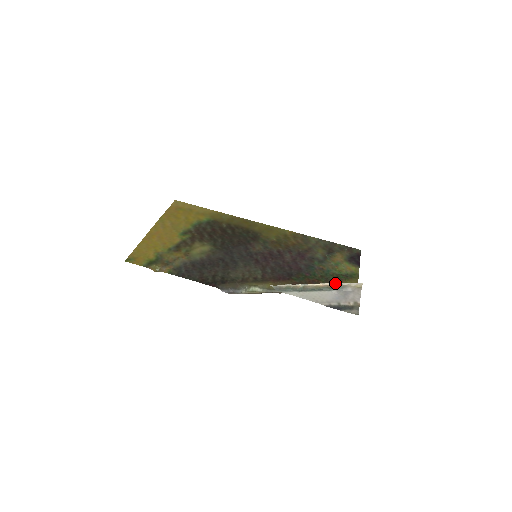
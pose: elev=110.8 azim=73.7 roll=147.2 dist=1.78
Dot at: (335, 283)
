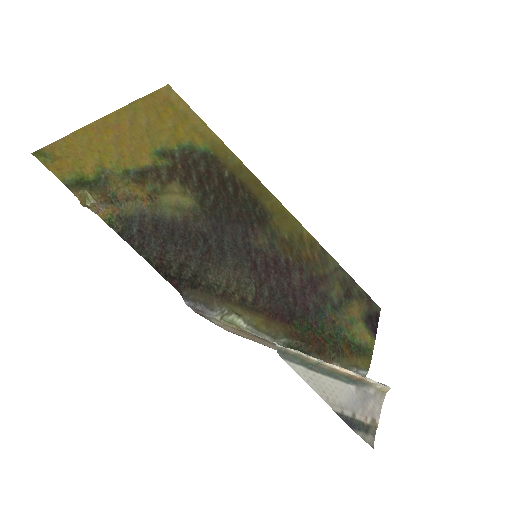
Dot at: occluded
